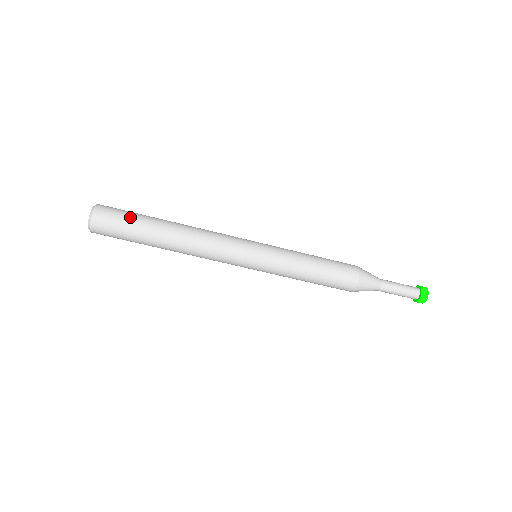
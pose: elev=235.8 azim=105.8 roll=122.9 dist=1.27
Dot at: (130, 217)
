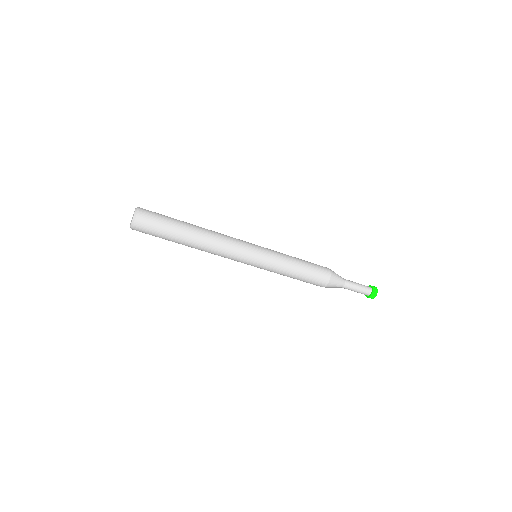
Dot at: (162, 231)
